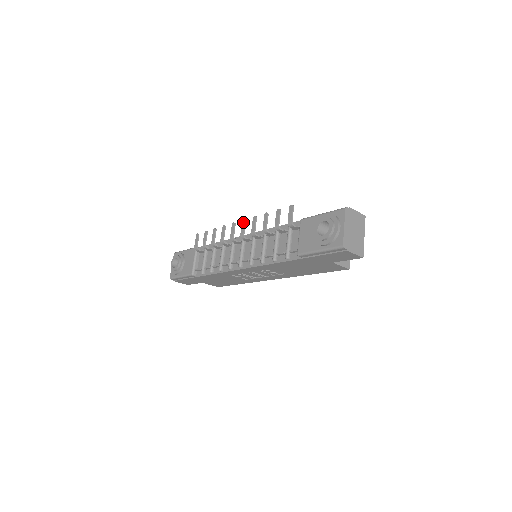
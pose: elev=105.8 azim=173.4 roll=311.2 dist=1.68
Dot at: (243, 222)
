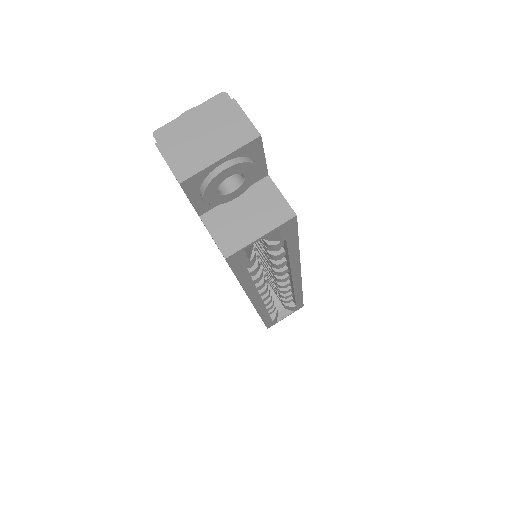
Dot at: occluded
